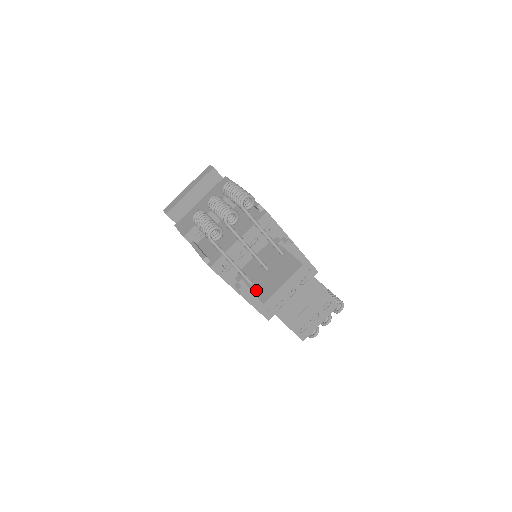
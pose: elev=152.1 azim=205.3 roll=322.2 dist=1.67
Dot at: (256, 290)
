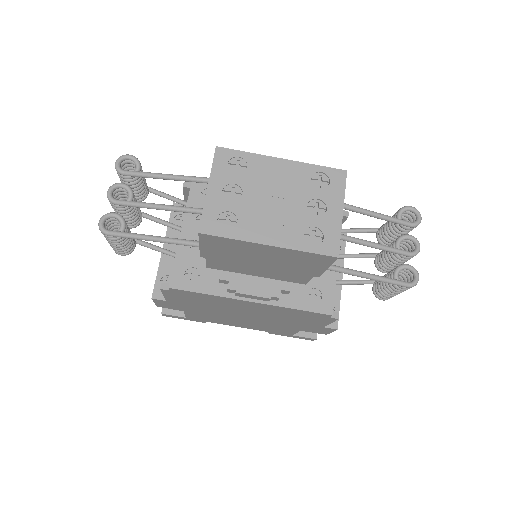
Dot at: occluded
